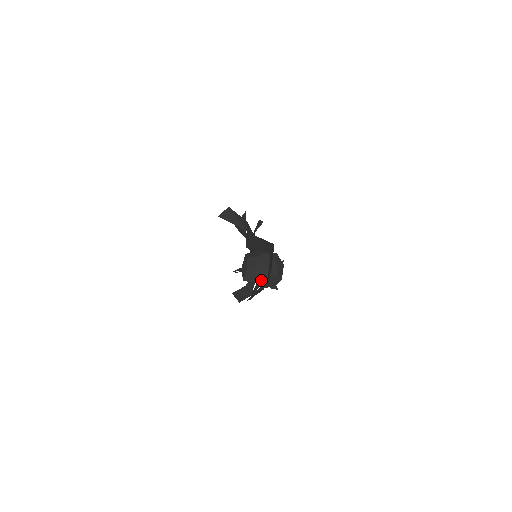
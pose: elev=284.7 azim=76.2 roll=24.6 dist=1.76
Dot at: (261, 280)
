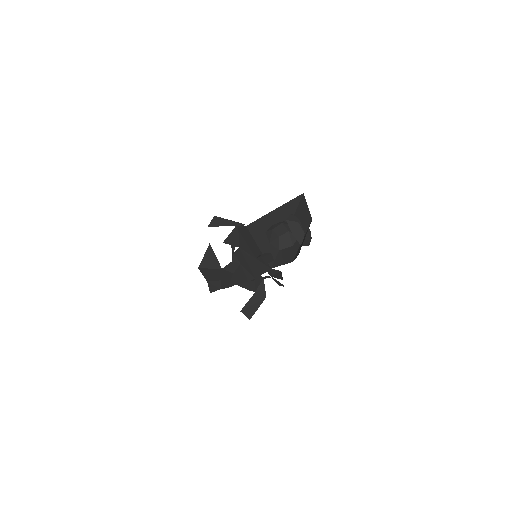
Dot at: (299, 238)
